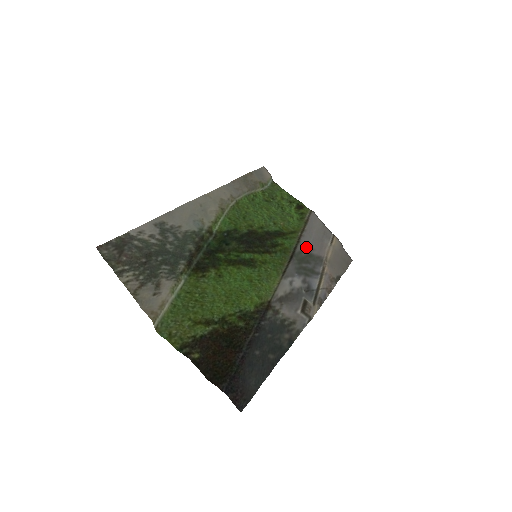
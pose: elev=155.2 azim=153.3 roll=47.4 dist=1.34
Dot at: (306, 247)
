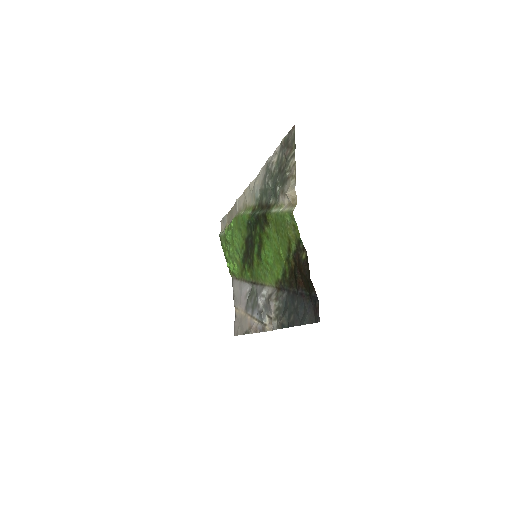
Dot at: (248, 290)
